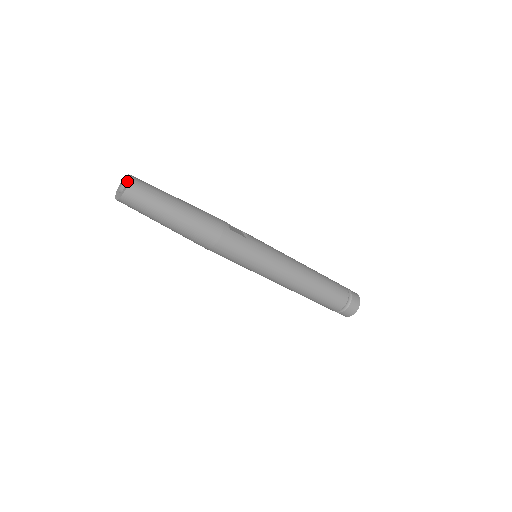
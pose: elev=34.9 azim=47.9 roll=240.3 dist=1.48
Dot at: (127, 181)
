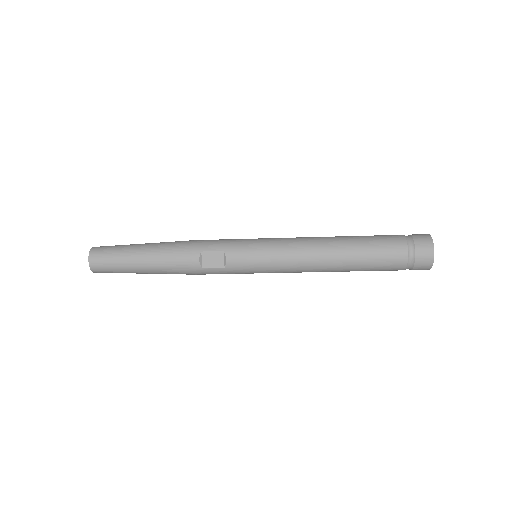
Dot at: (90, 265)
